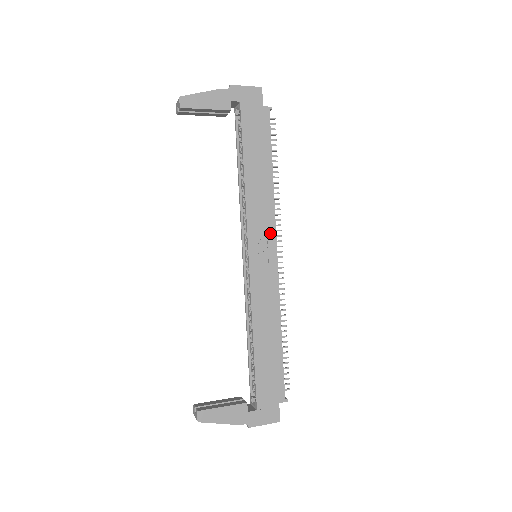
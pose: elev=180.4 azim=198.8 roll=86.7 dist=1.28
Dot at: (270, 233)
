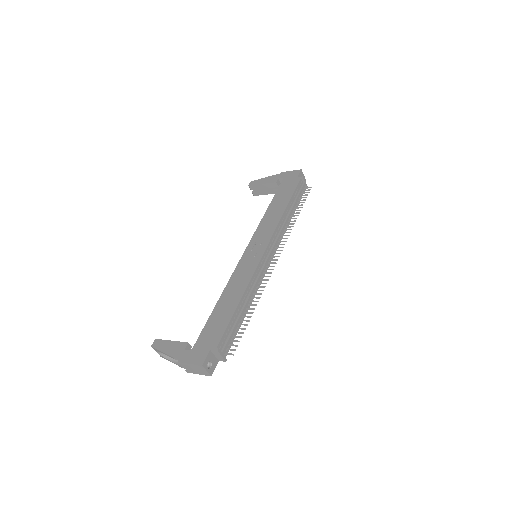
Dot at: (267, 237)
